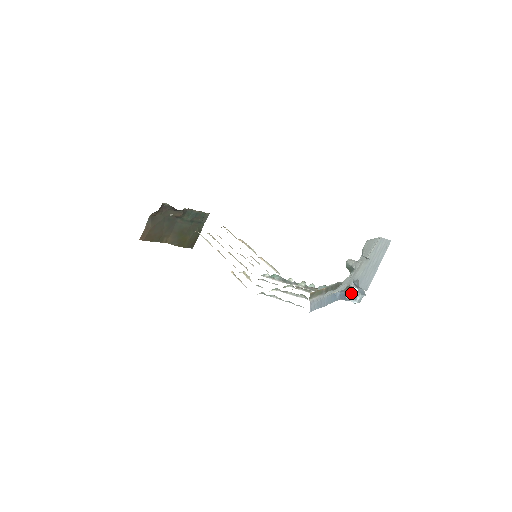
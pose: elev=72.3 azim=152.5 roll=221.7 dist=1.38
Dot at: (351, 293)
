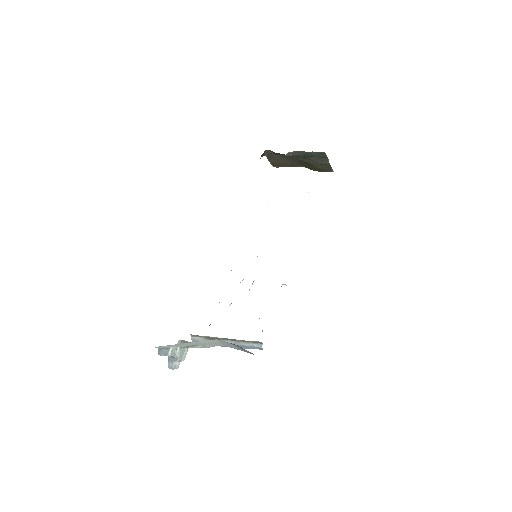
Dot at: (254, 345)
